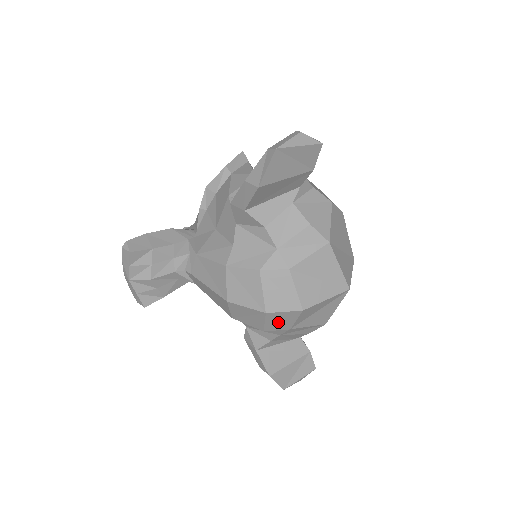
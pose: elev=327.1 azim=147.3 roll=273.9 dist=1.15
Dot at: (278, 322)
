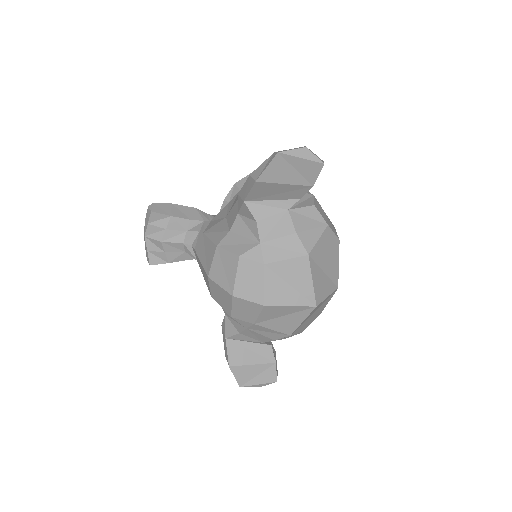
Dot at: (243, 311)
